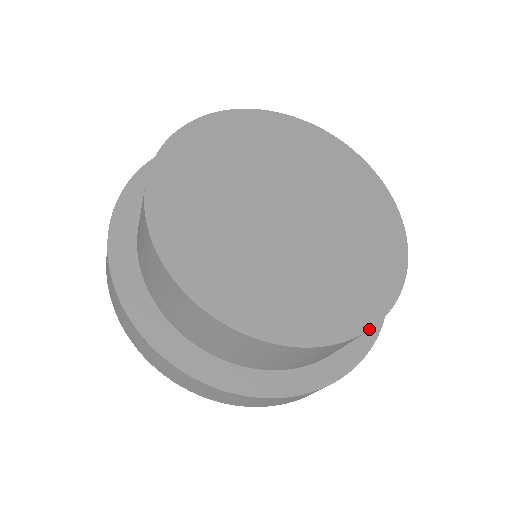
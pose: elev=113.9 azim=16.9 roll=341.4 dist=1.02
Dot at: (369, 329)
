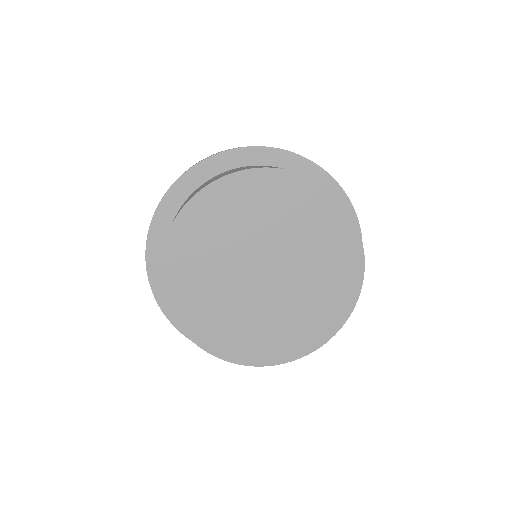
Dot at: (262, 366)
